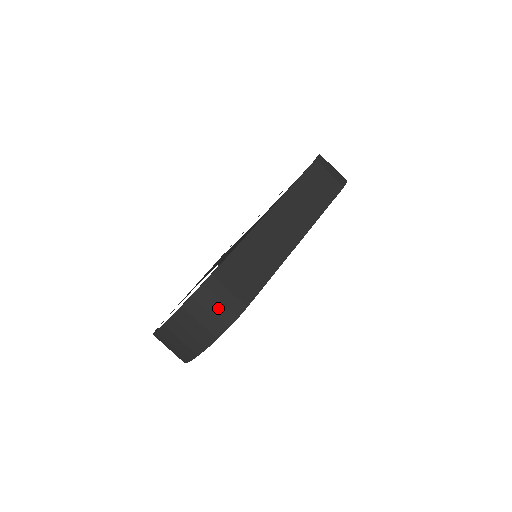
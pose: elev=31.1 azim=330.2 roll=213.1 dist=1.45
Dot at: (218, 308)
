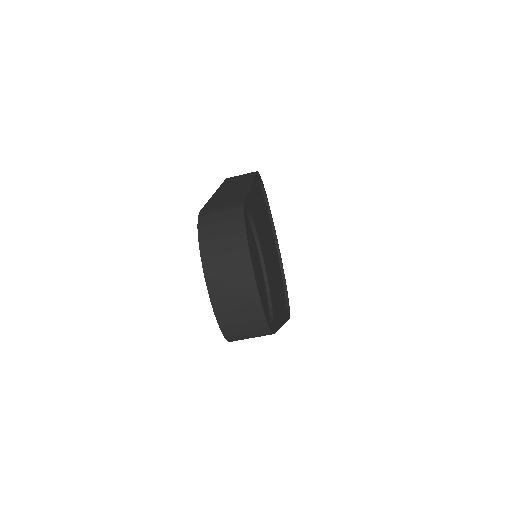
Dot at: (223, 216)
